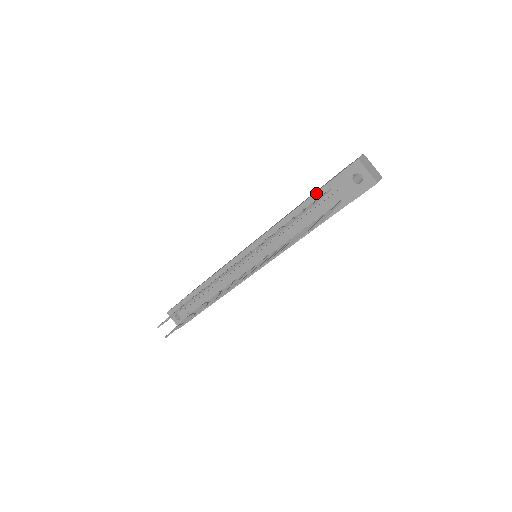
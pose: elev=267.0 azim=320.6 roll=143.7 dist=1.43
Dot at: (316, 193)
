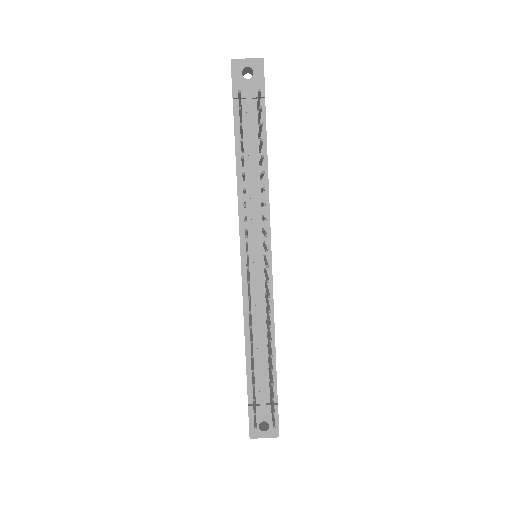
Dot at: (235, 127)
